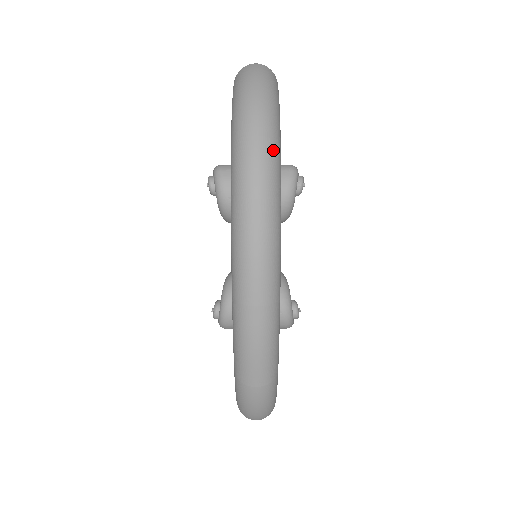
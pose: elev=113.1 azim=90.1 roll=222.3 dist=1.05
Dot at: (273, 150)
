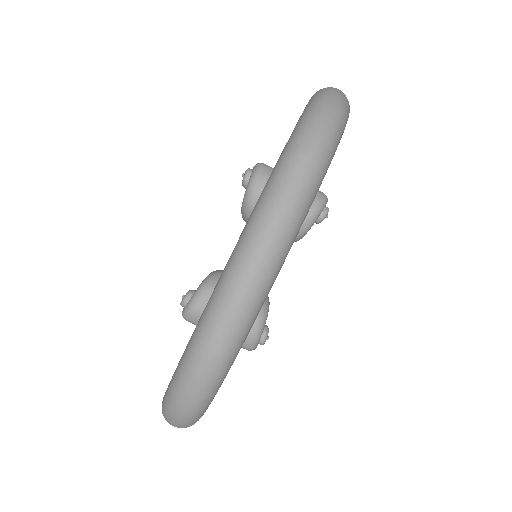
Dot at: (336, 134)
